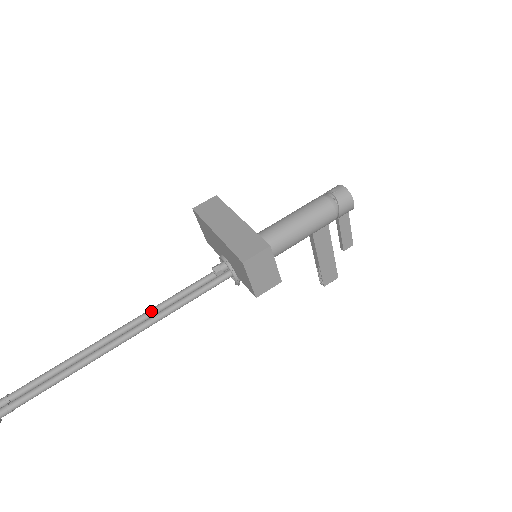
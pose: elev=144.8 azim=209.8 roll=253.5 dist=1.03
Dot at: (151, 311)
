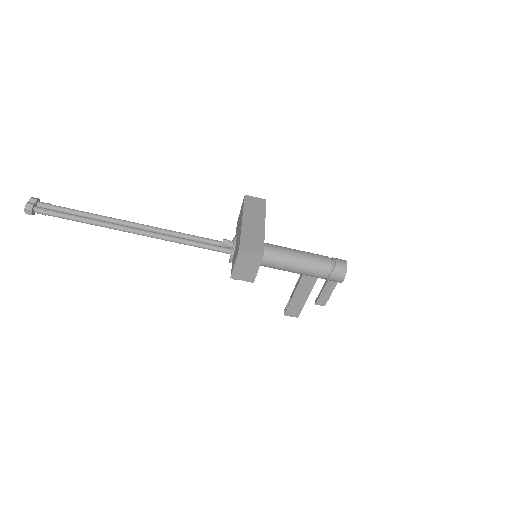
Dot at: (167, 231)
